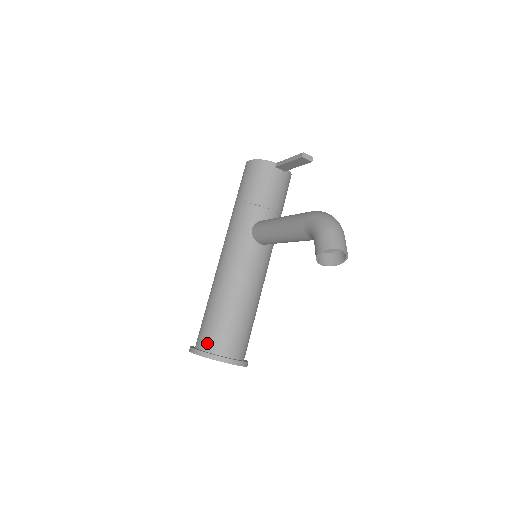
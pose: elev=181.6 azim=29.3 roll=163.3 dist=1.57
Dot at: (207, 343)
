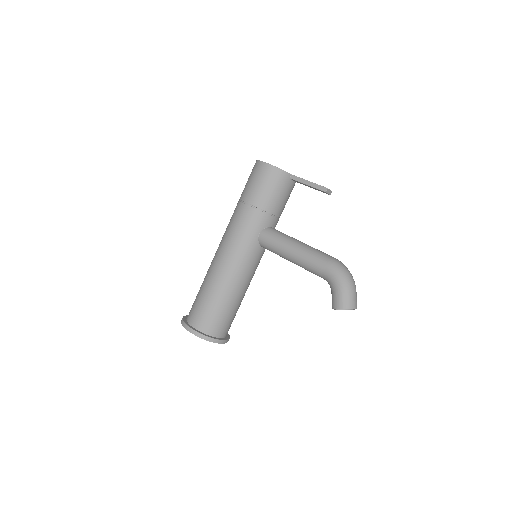
Dot at: (204, 326)
